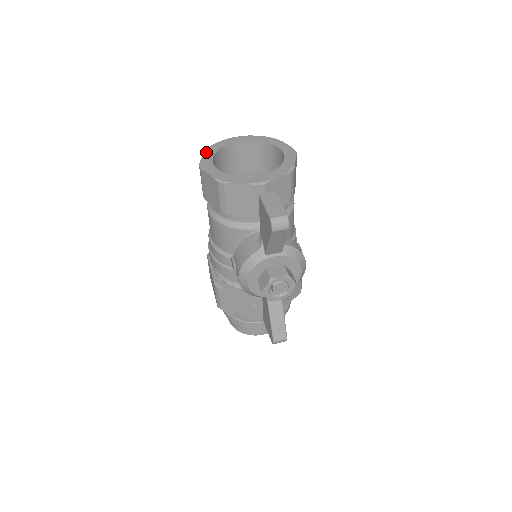
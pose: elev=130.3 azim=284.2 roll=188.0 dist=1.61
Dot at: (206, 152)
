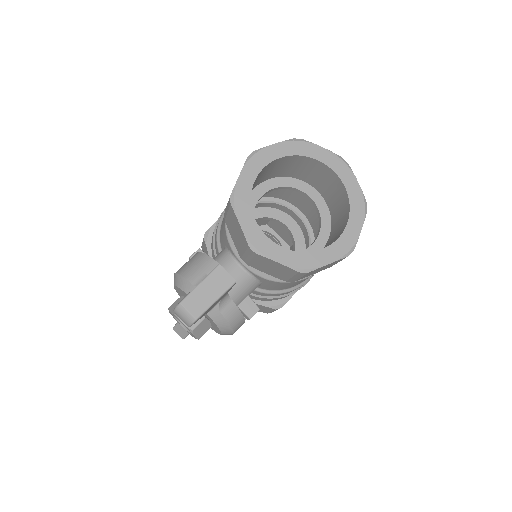
Dot at: (284, 143)
